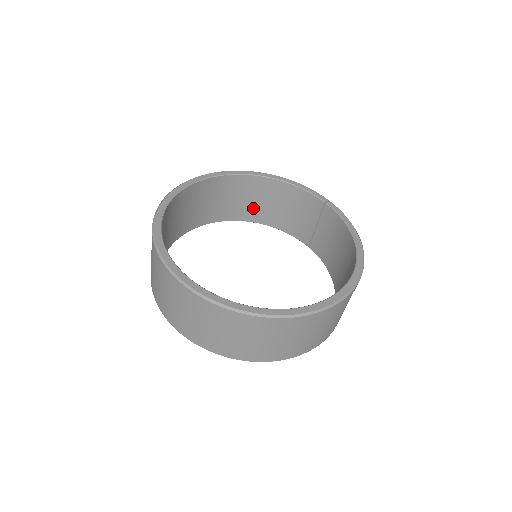
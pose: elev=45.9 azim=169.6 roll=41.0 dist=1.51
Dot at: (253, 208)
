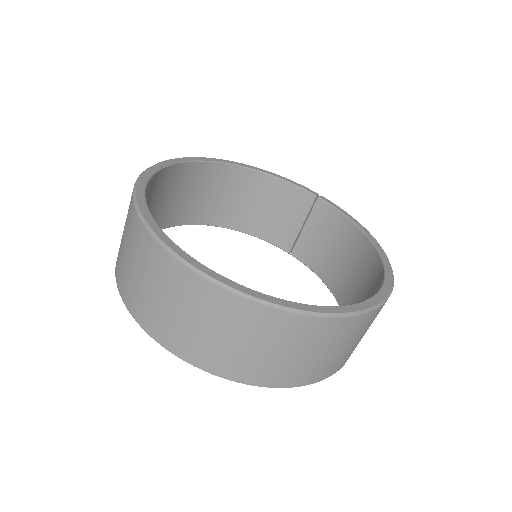
Dot at: (224, 208)
